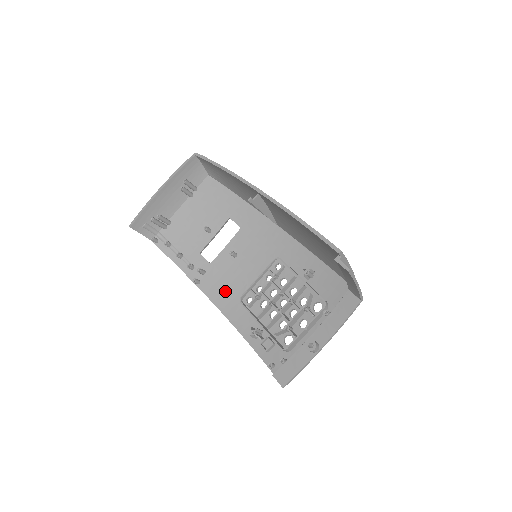
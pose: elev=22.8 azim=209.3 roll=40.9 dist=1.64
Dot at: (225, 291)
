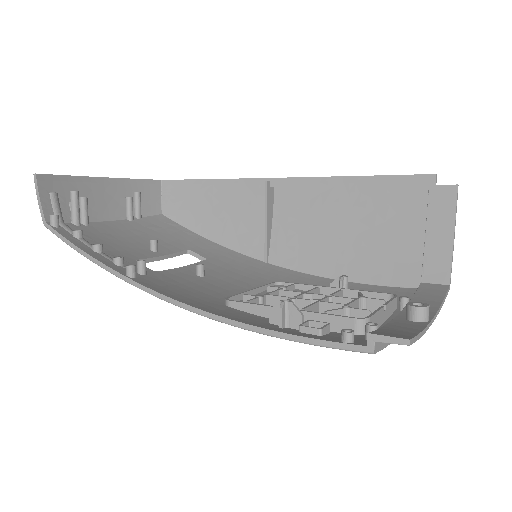
Dot at: (189, 294)
